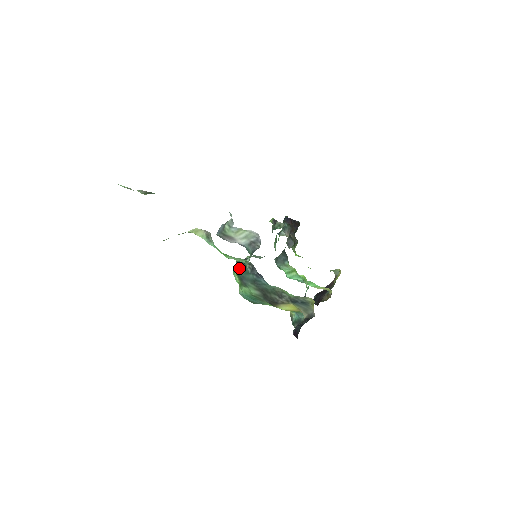
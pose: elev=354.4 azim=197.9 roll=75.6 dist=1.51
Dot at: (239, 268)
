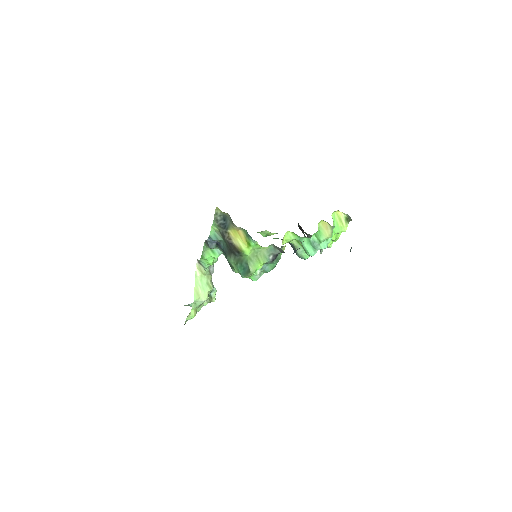
Dot at: occluded
